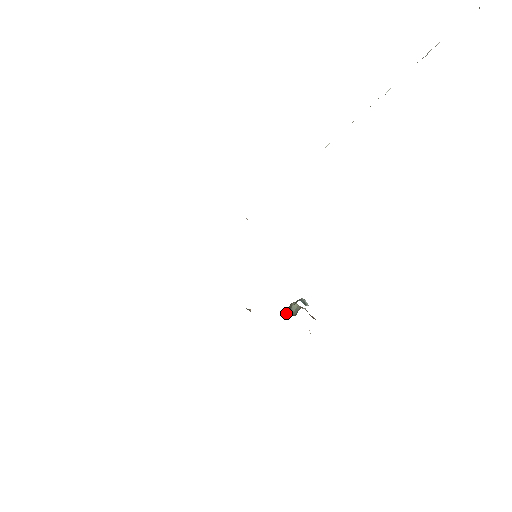
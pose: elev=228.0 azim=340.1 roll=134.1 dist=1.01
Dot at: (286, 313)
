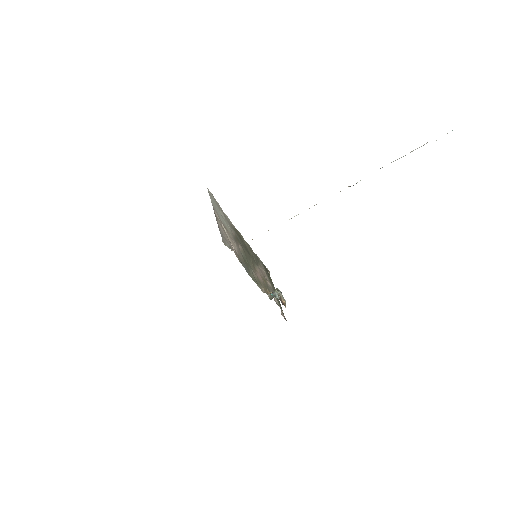
Dot at: occluded
